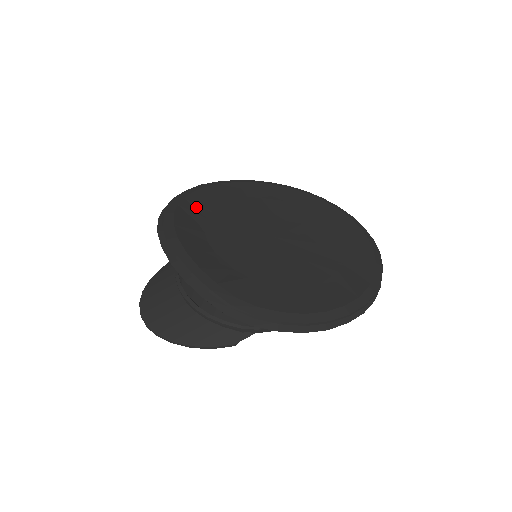
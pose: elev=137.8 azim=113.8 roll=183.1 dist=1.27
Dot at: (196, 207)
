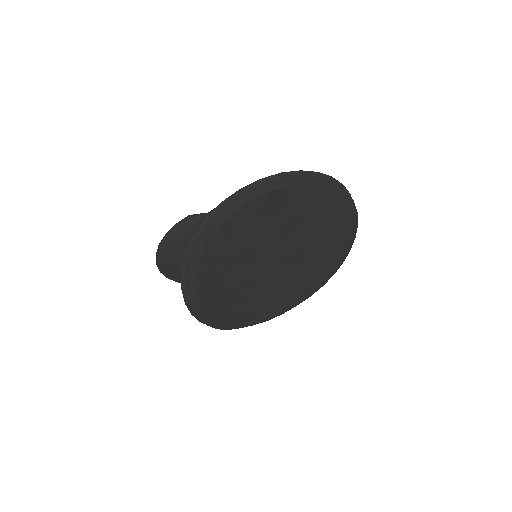
Dot at: (211, 263)
